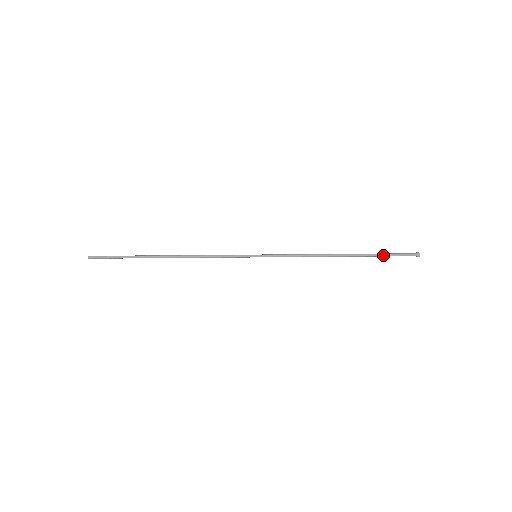
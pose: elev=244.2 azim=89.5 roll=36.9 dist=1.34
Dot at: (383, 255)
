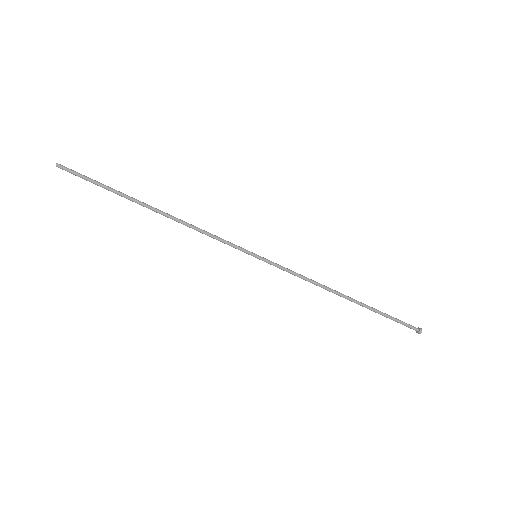
Dot at: (387, 314)
